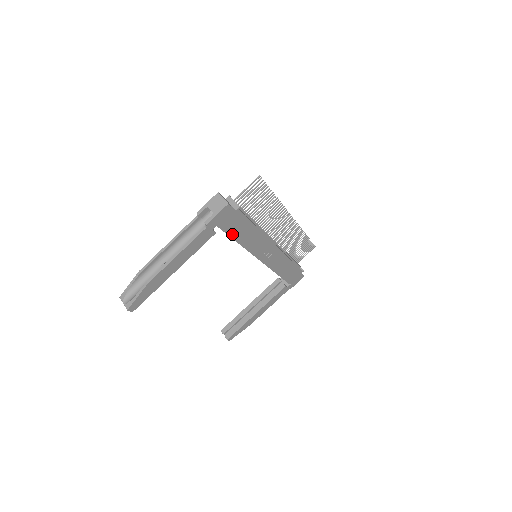
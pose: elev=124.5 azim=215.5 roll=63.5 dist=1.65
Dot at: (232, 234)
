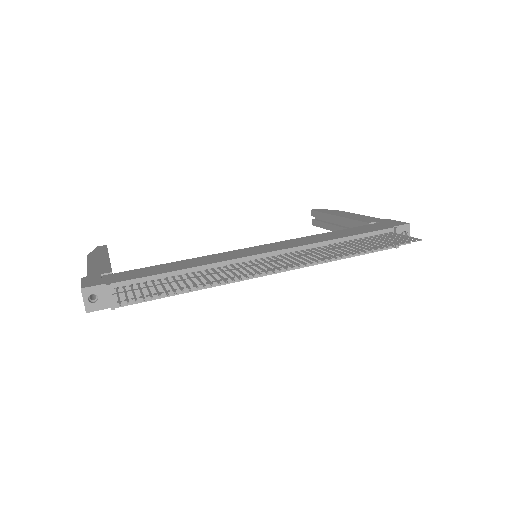
Dot at: occluded
